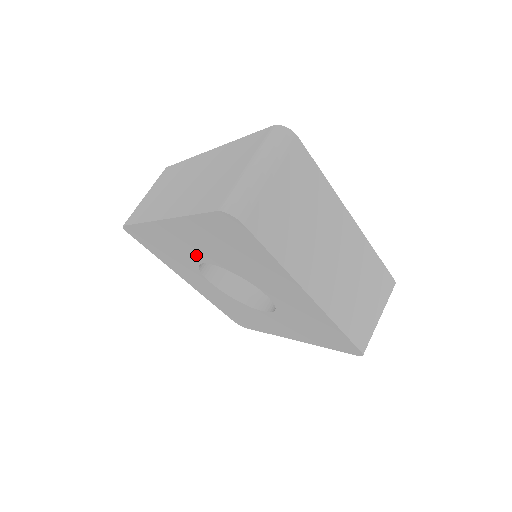
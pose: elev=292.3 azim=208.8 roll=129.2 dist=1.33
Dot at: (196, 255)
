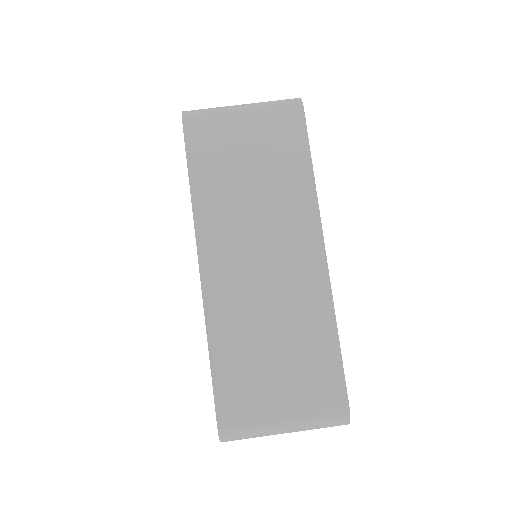
Dot at: occluded
